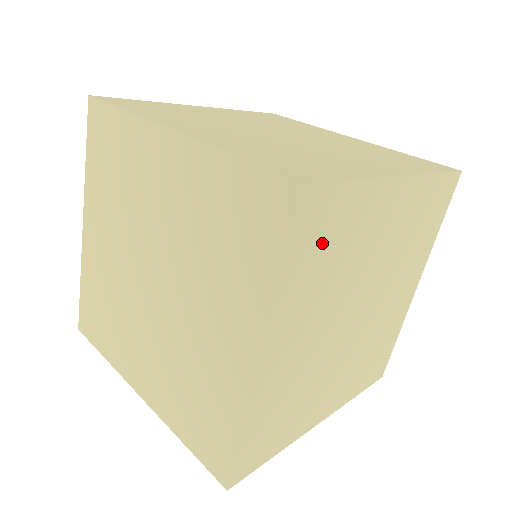
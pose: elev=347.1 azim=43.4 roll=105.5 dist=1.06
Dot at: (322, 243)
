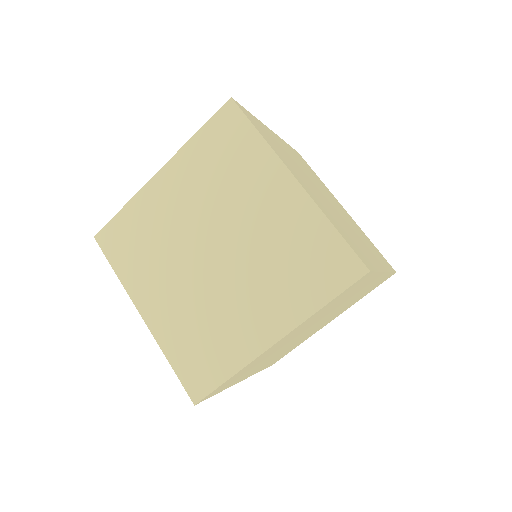
Dot at: (265, 134)
